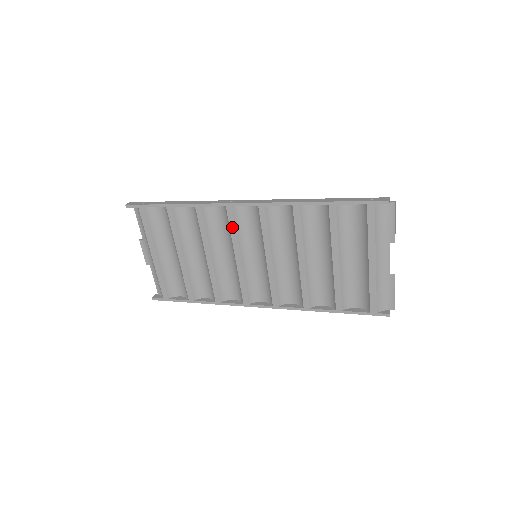
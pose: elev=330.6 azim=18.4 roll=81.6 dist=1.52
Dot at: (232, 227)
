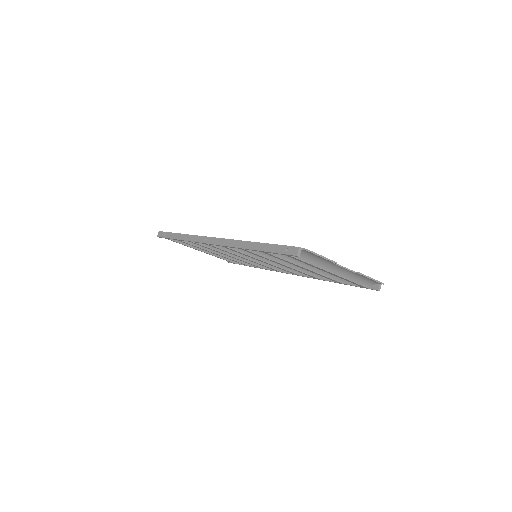
Dot at: (222, 250)
